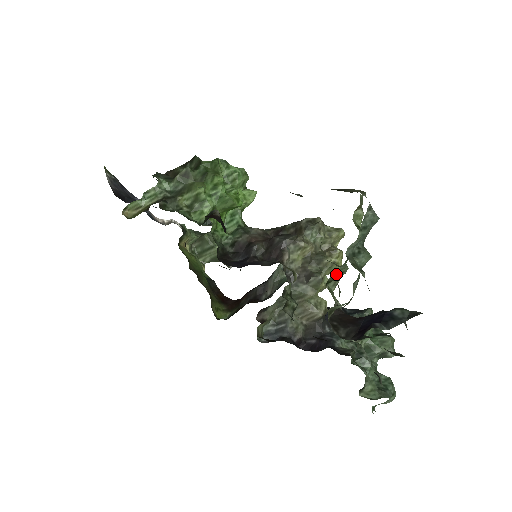
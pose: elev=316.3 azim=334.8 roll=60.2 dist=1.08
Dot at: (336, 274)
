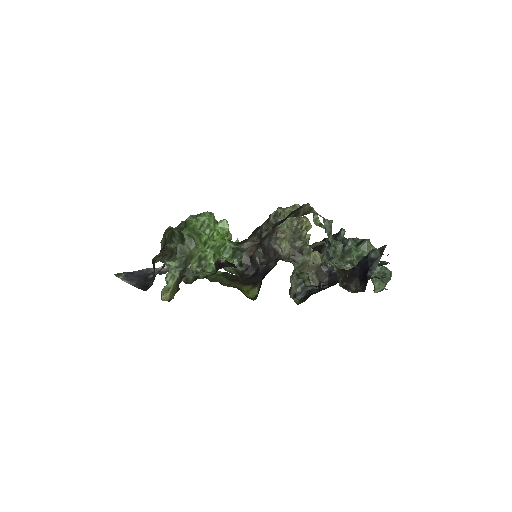
Dot at: (323, 252)
